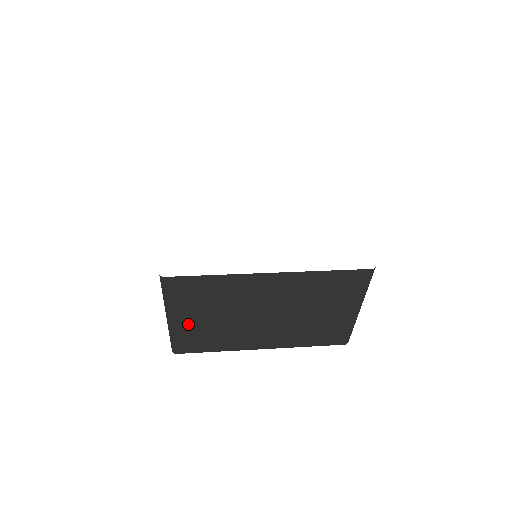
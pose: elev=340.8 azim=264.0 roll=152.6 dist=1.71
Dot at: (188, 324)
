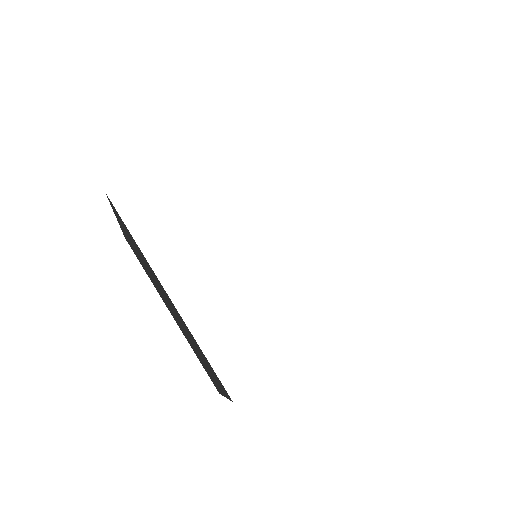
Dot at: occluded
